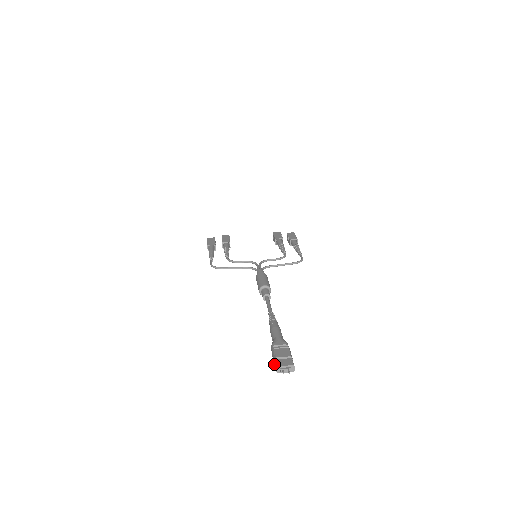
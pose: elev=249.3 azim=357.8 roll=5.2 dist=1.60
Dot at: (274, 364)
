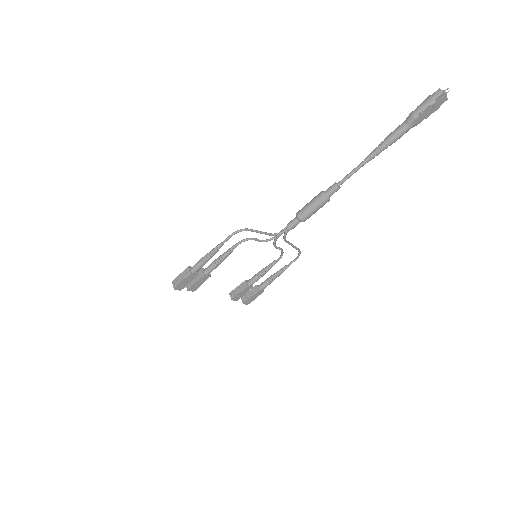
Dot at: (433, 98)
